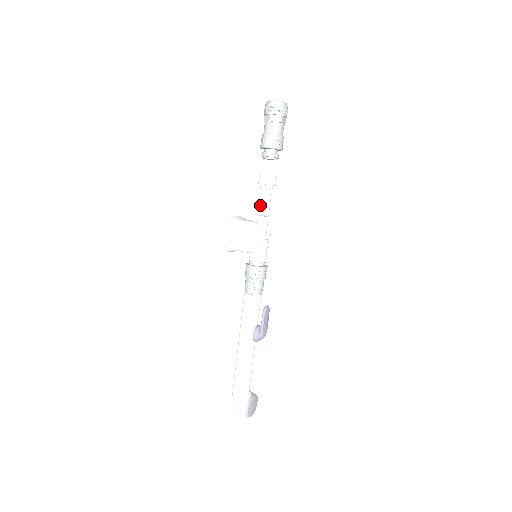
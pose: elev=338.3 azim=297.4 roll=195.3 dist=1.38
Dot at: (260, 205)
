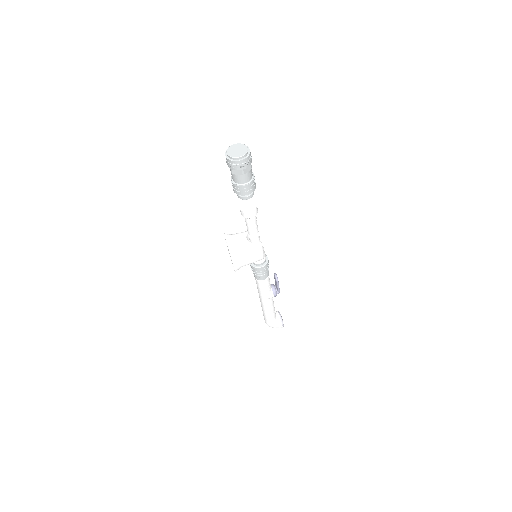
Dot at: (252, 230)
